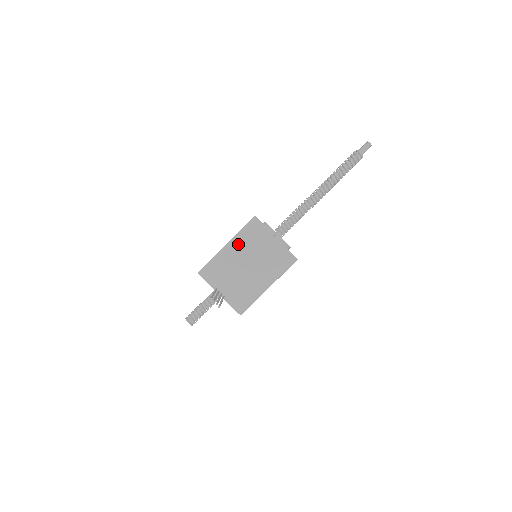
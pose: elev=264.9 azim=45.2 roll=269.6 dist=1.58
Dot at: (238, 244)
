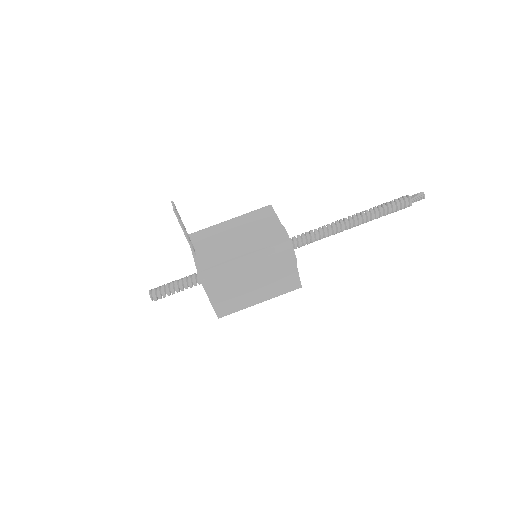
Dot at: (240, 218)
